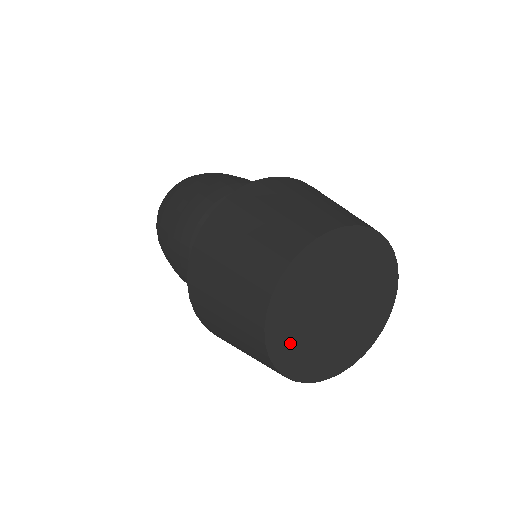
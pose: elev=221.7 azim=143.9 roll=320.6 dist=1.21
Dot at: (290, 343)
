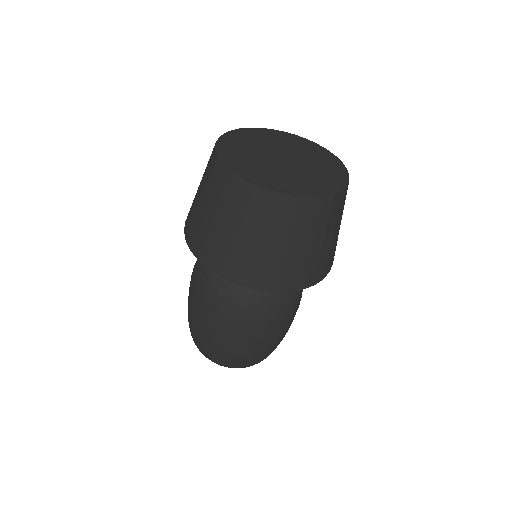
Dot at: (255, 172)
